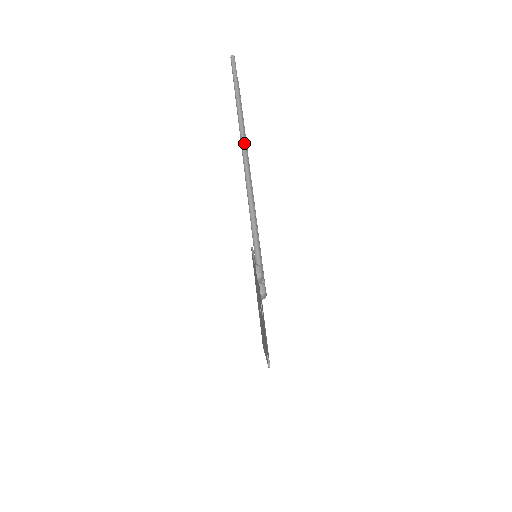
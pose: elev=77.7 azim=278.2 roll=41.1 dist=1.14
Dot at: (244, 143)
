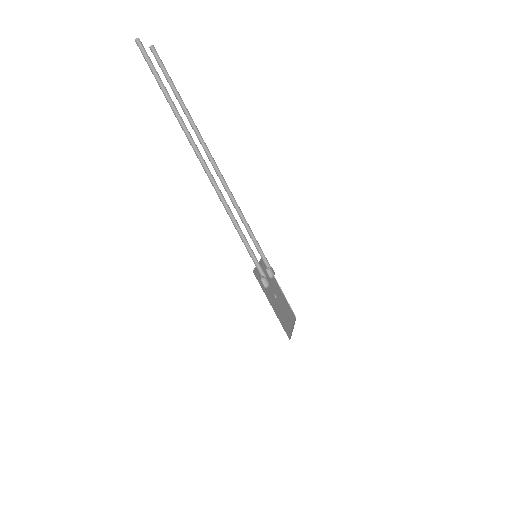
Dot at: (202, 161)
